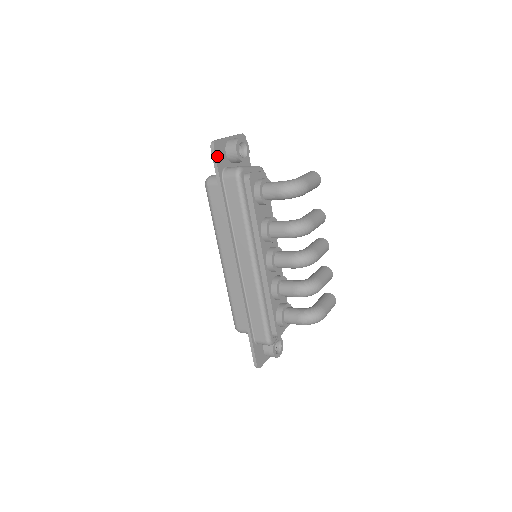
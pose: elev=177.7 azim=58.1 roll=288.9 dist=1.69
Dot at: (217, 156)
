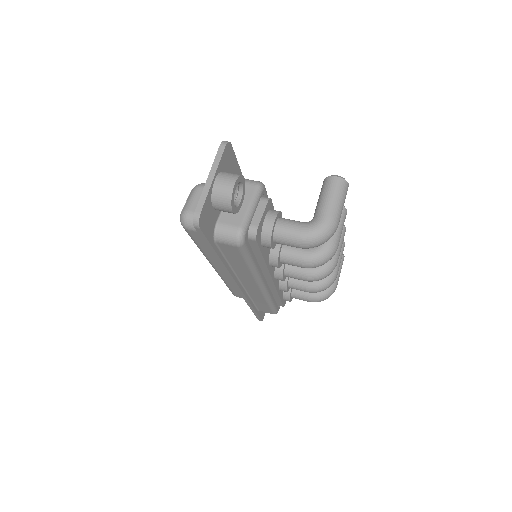
Dot at: (205, 229)
